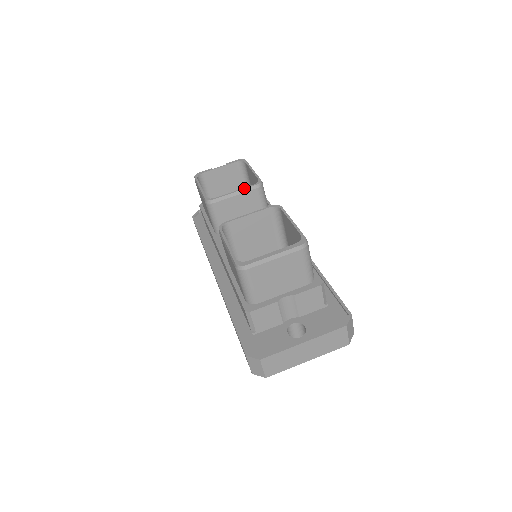
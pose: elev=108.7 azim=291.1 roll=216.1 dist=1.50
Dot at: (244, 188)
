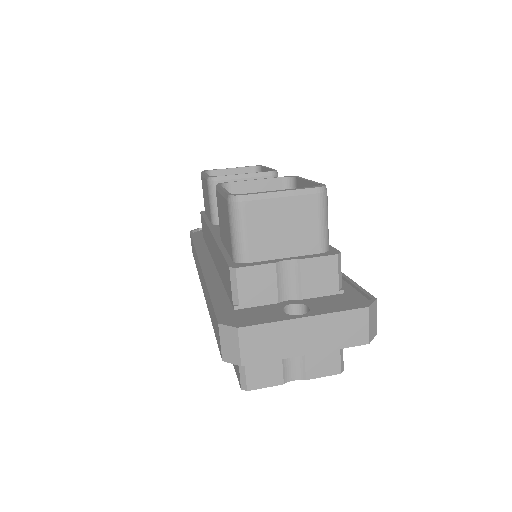
Dot at: (256, 172)
